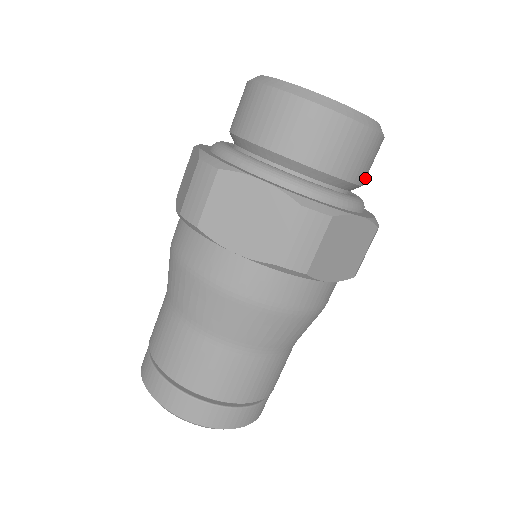
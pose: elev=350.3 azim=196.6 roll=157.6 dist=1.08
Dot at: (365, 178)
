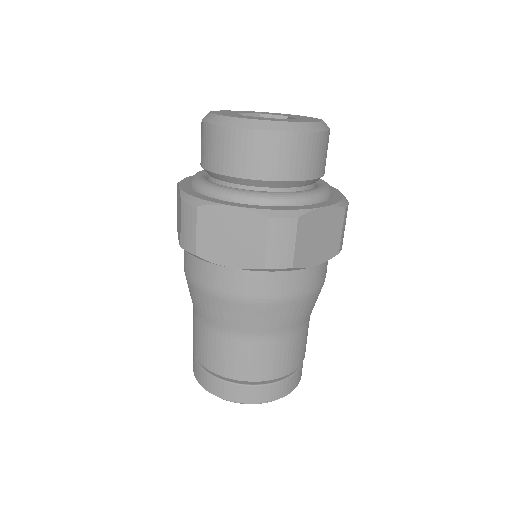
Dot at: (324, 169)
